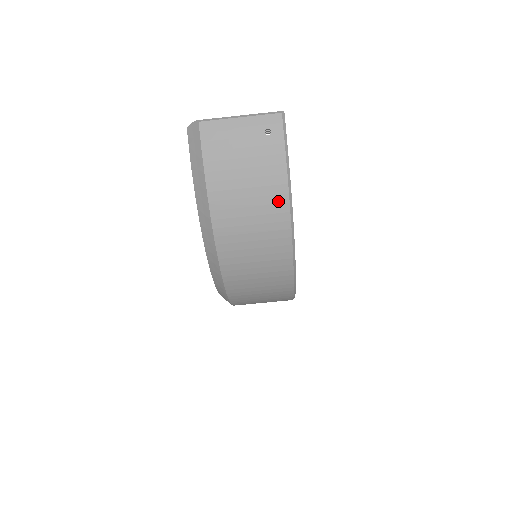
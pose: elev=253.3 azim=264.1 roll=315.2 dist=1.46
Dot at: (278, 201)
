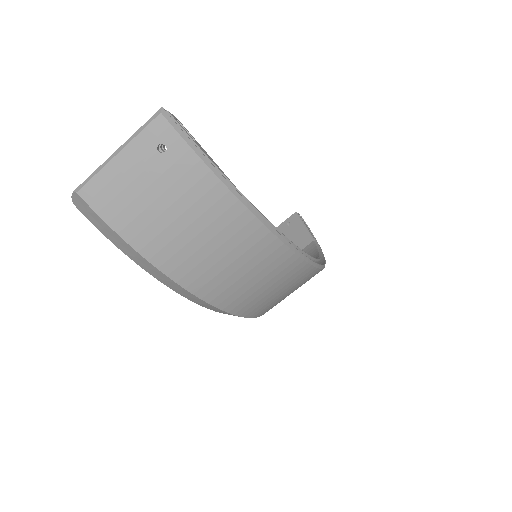
Dot at: (233, 216)
